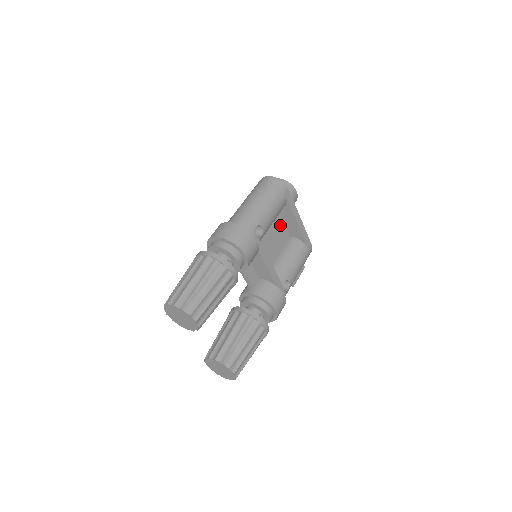
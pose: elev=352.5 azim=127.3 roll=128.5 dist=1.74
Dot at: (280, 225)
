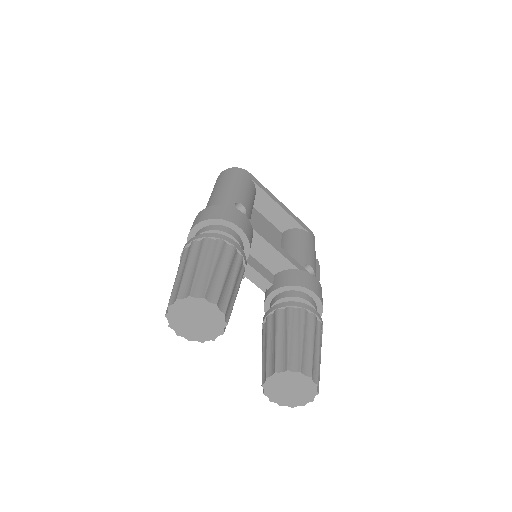
Dot at: (264, 221)
